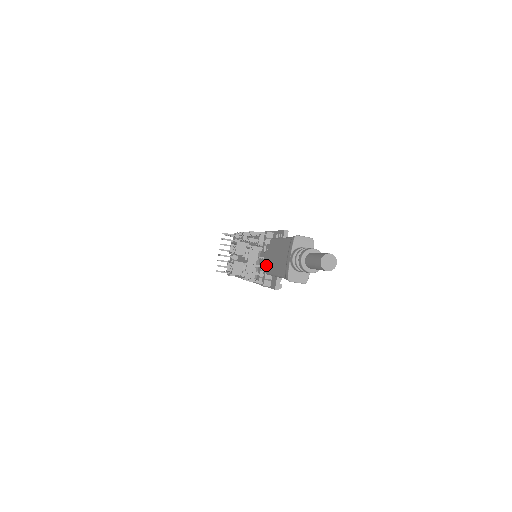
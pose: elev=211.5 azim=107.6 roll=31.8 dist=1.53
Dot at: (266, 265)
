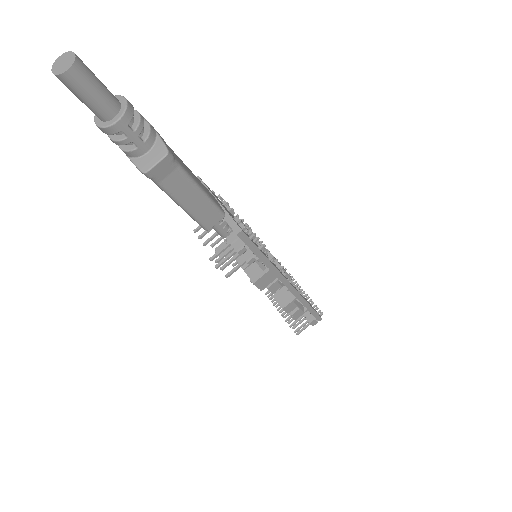
Dot at: occluded
